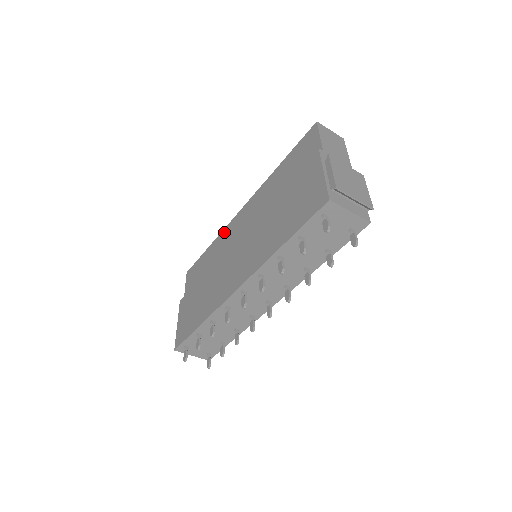
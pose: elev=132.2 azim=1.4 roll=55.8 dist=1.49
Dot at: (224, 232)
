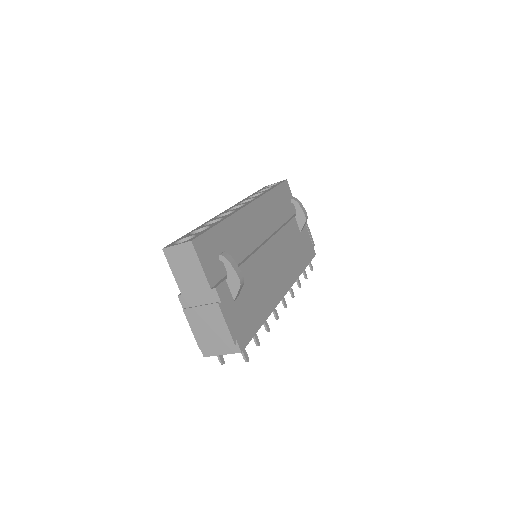
Dot at: occluded
